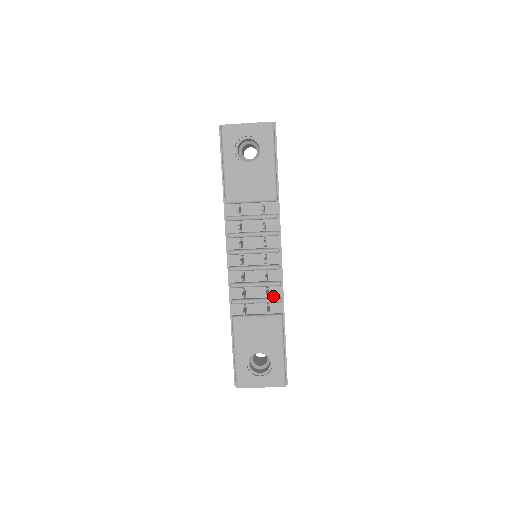
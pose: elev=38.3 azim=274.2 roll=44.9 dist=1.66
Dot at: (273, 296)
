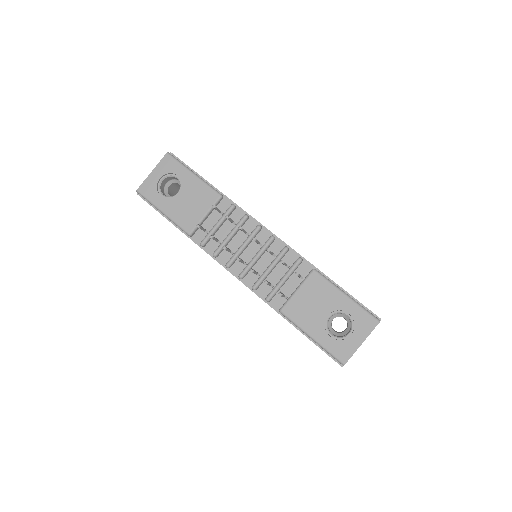
Dot at: (292, 263)
